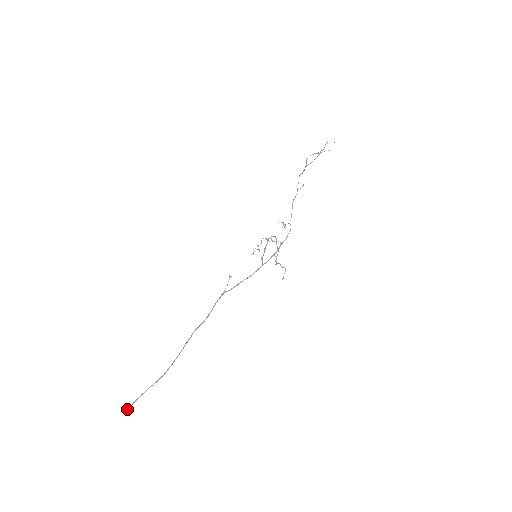
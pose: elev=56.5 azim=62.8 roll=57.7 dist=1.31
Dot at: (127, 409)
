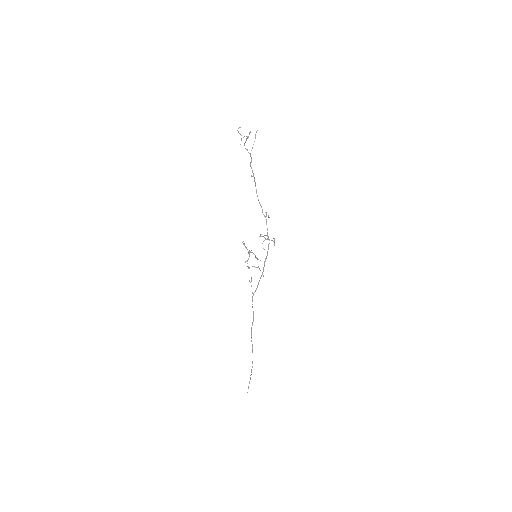
Dot at: (247, 392)
